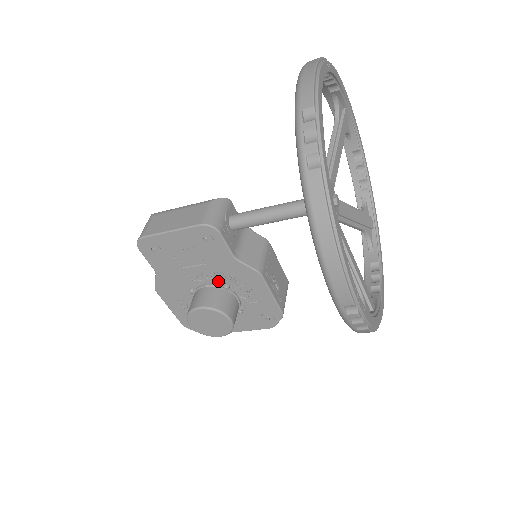
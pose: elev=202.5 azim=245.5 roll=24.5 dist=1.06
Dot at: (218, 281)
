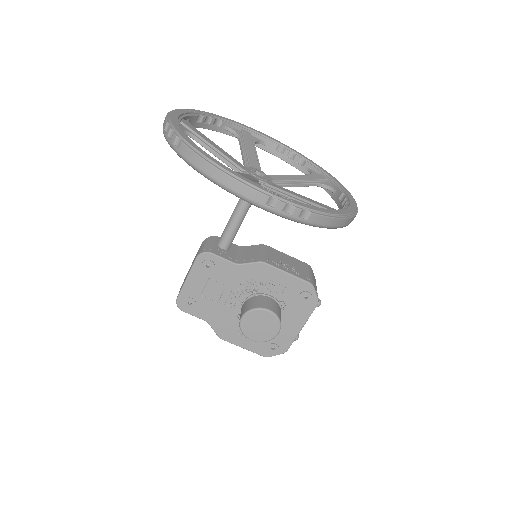
Dot at: (246, 293)
